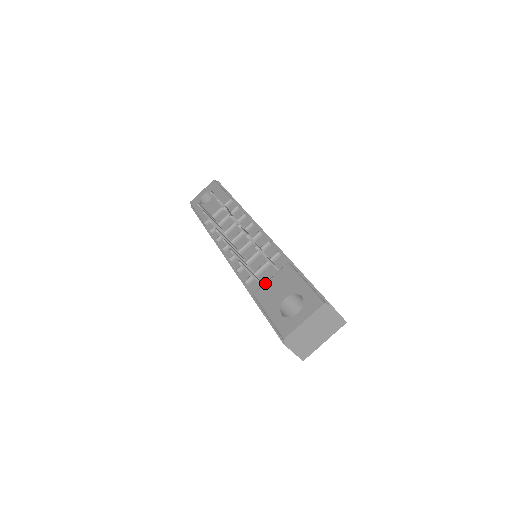
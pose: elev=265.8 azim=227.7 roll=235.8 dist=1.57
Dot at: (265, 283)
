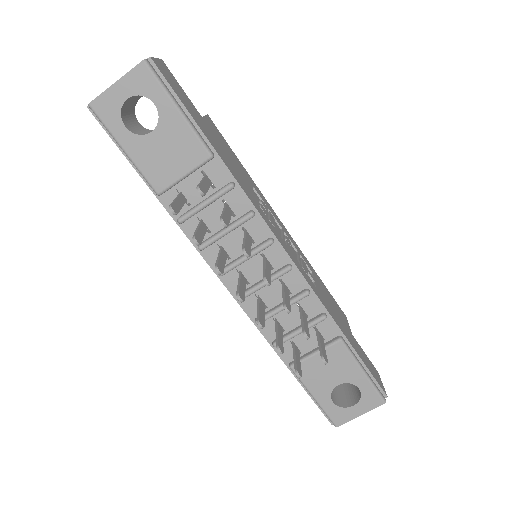
Dot at: (308, 359)
